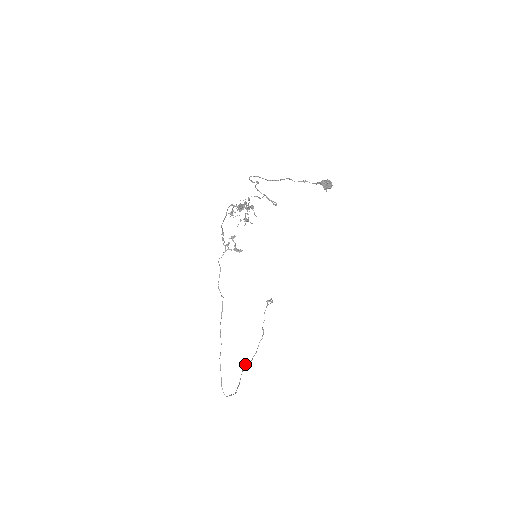
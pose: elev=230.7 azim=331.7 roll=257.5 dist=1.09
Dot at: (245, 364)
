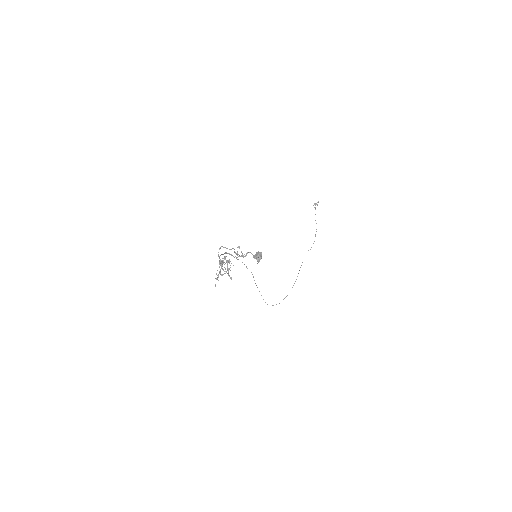
Dot at: occluded
